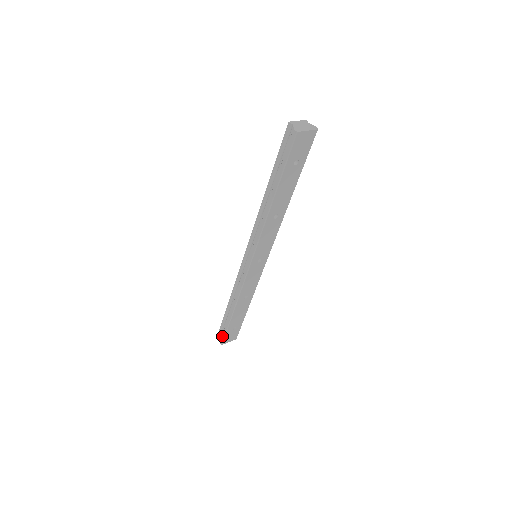
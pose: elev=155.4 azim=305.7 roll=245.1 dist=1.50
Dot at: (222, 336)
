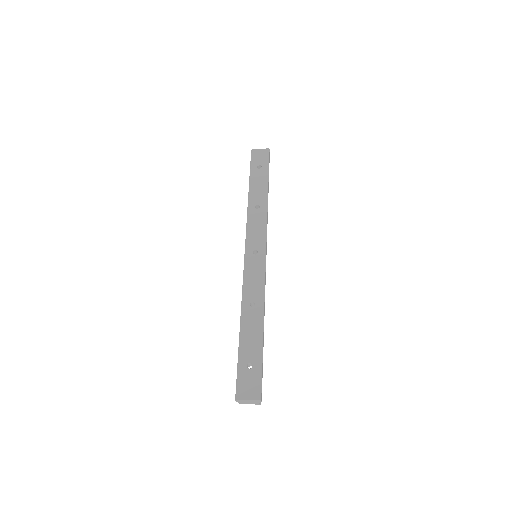
Dot at: (236, 384)
